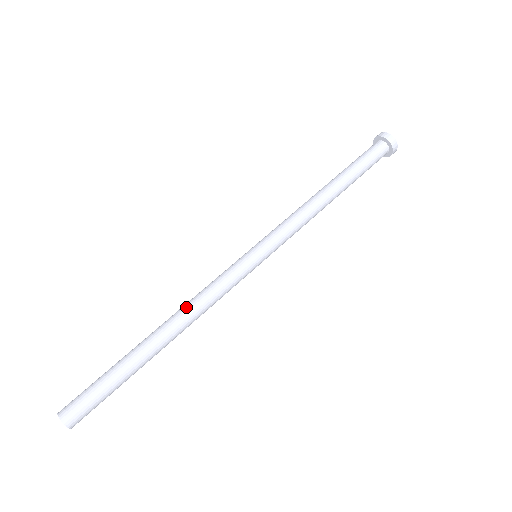
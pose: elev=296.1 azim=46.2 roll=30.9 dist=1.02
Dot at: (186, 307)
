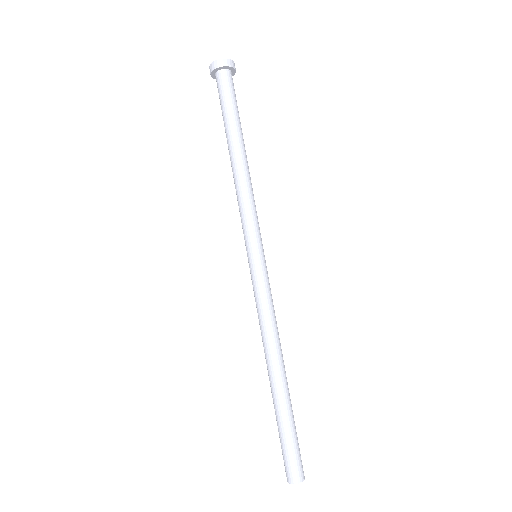
Dot at: (269, 341)
